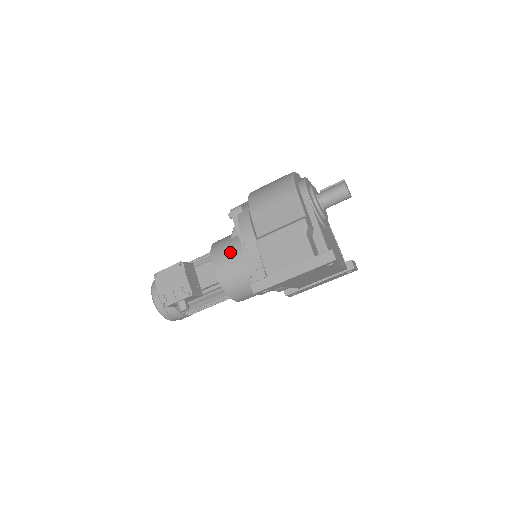
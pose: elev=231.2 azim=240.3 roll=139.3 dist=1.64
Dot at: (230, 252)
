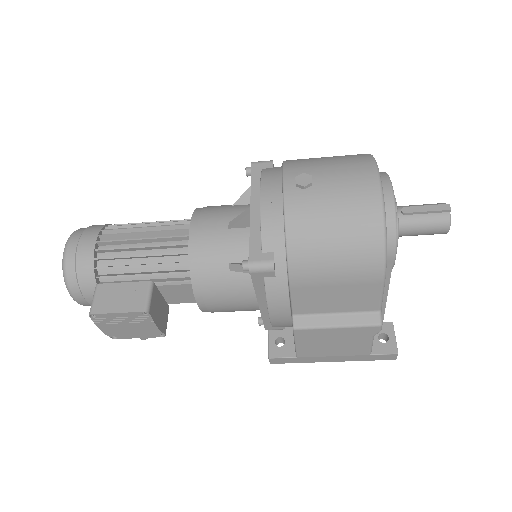
Dot at: (232, 297)
